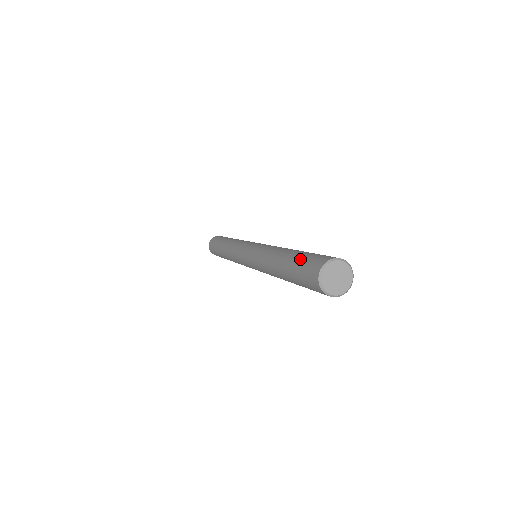
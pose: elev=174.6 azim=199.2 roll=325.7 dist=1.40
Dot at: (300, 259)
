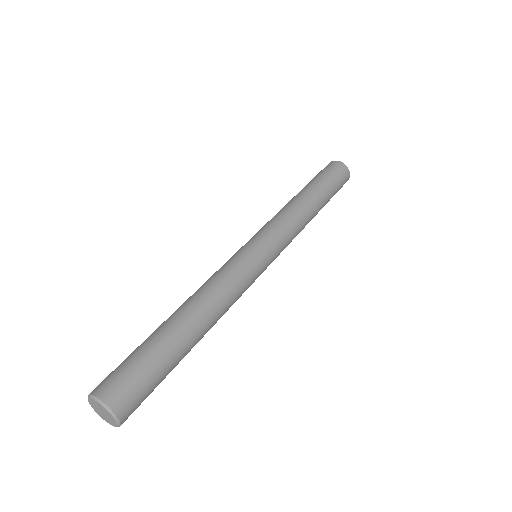
Dot at: (137, 351)
